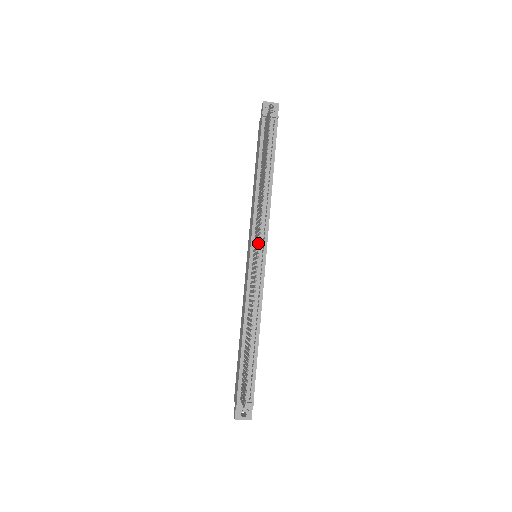
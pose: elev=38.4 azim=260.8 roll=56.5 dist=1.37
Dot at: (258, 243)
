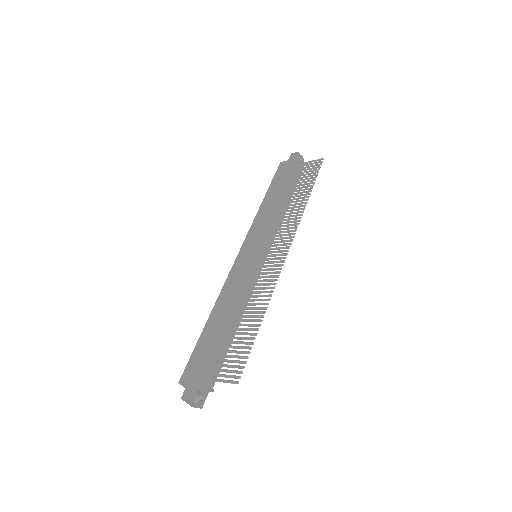
Dot at: (290, 244)
